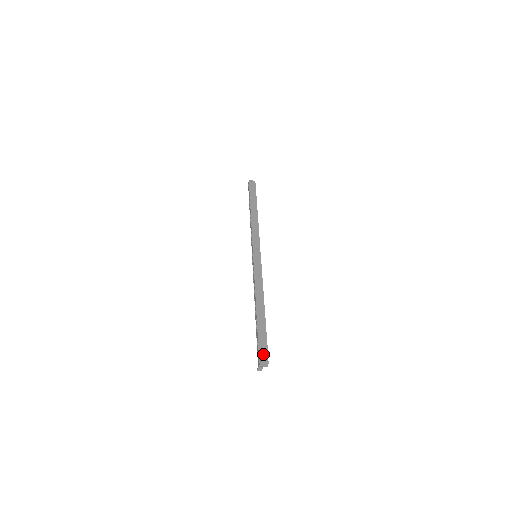
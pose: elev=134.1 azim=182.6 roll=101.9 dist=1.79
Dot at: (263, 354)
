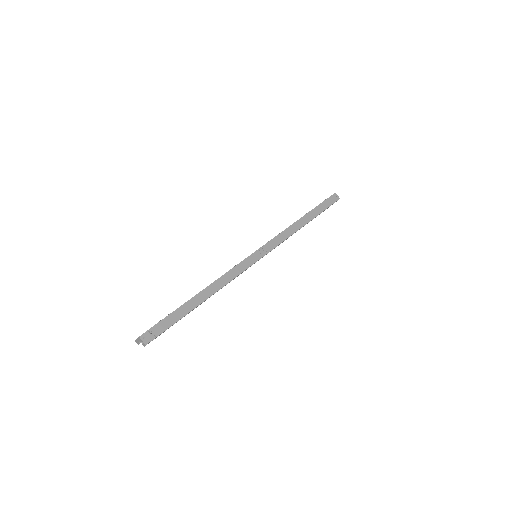
Dot at: (152, 333)
